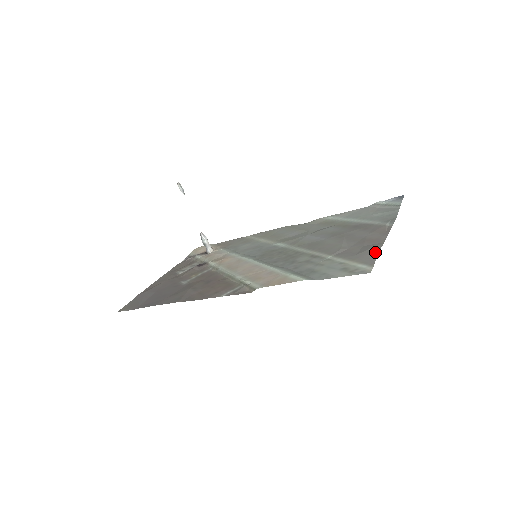
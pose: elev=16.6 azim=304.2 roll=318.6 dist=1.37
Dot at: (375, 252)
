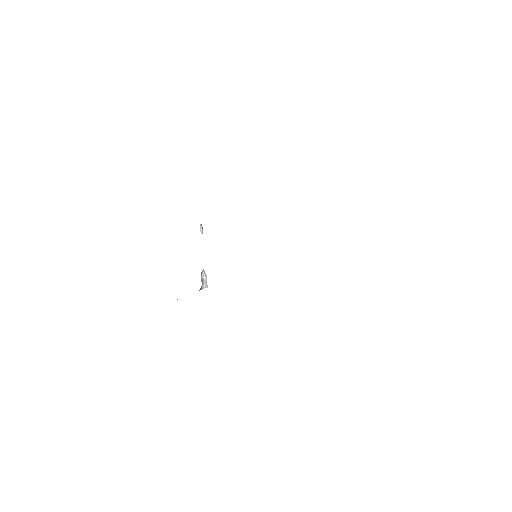
Dot at: occluded
